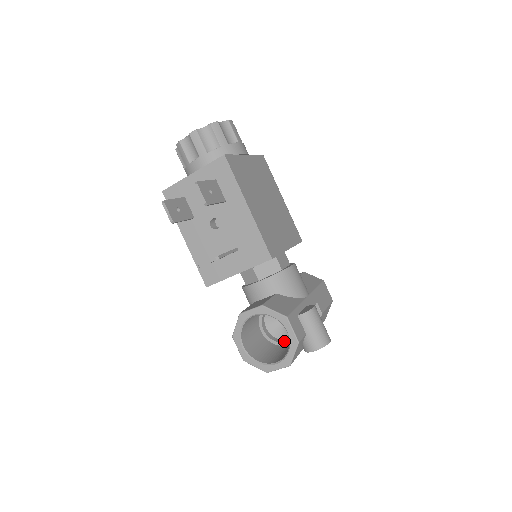
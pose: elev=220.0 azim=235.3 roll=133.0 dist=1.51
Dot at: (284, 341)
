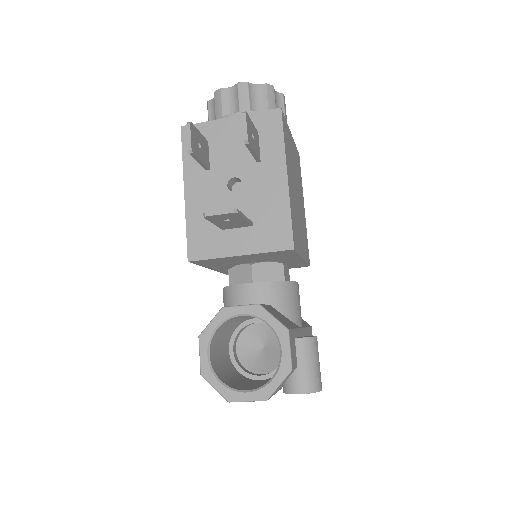
Dot at: (255, 374)
